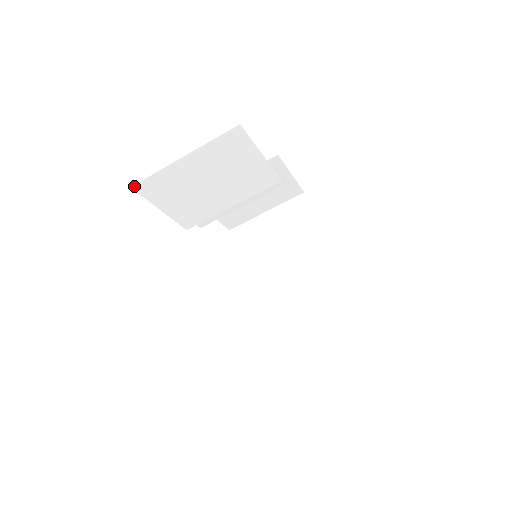
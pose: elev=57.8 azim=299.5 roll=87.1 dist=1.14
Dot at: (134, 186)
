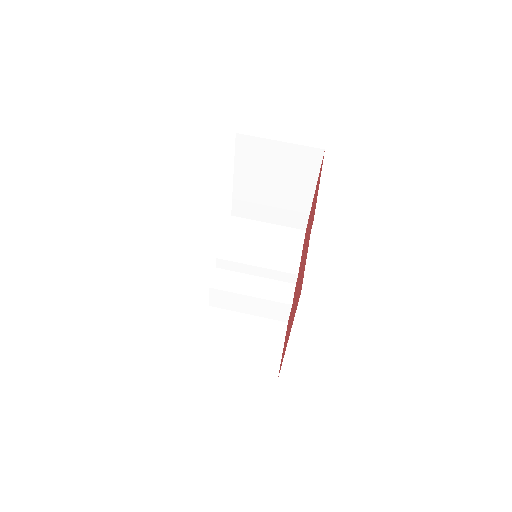
Dot at: (233, 217)
